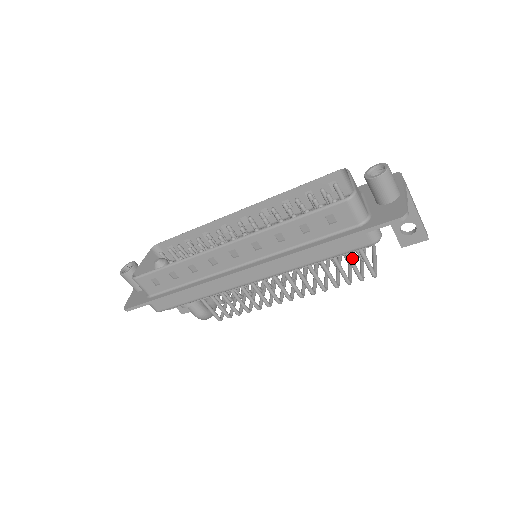
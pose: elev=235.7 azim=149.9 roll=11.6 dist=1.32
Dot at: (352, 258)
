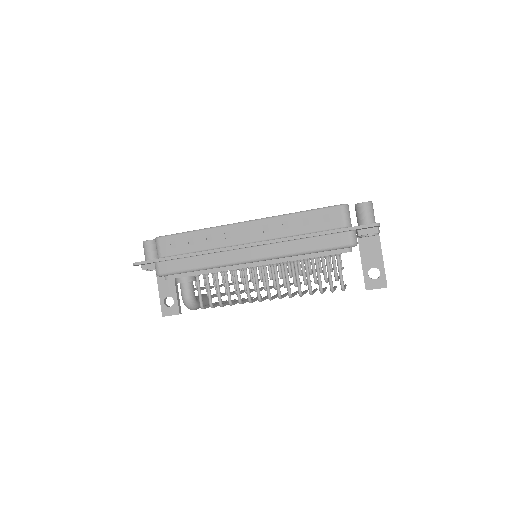
Dot at: (328, 279)
